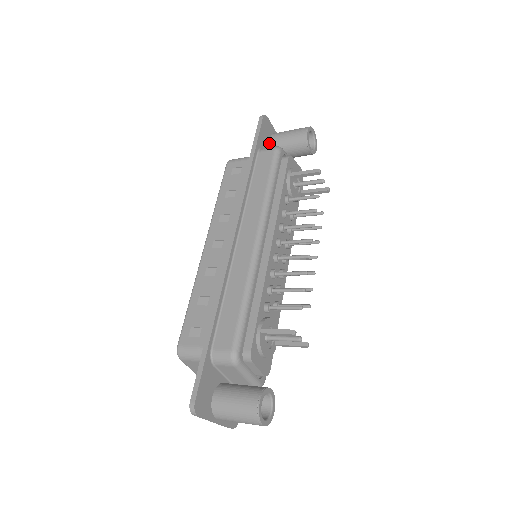
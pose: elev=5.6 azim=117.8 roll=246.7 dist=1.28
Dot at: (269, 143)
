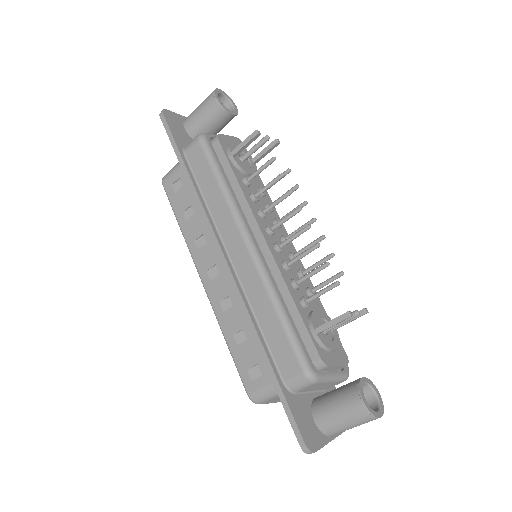
Dot at: (187, 134)
